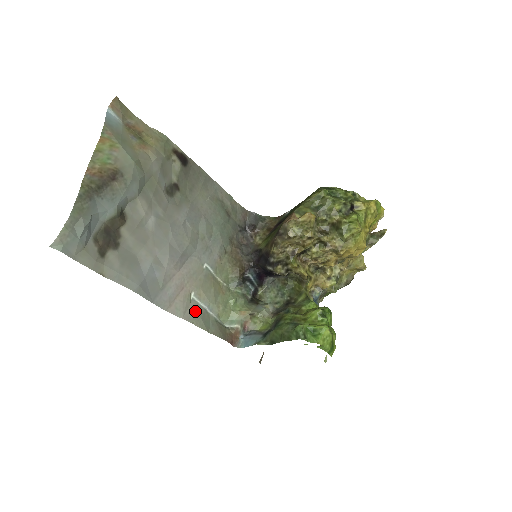
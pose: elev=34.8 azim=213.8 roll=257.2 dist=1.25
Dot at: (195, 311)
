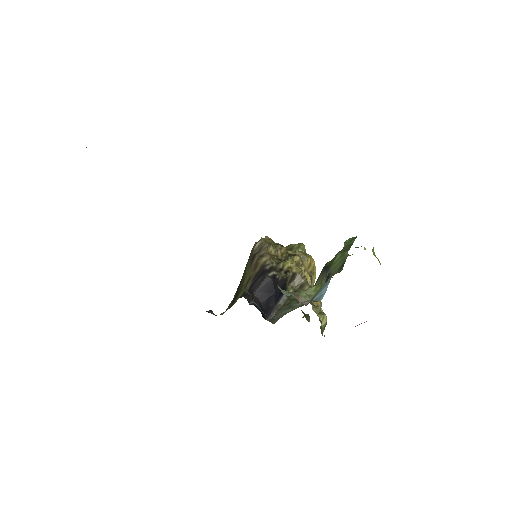
Dot at: occluded
